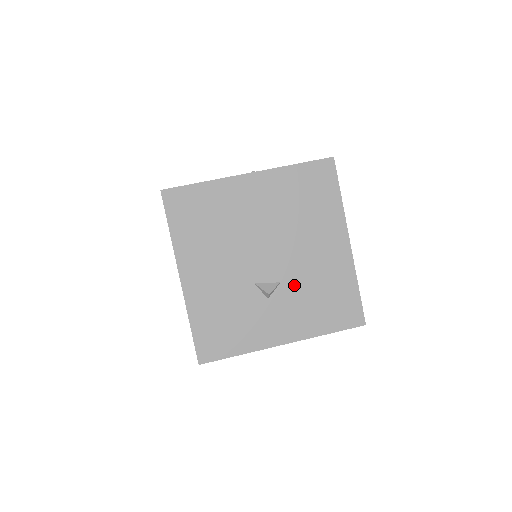
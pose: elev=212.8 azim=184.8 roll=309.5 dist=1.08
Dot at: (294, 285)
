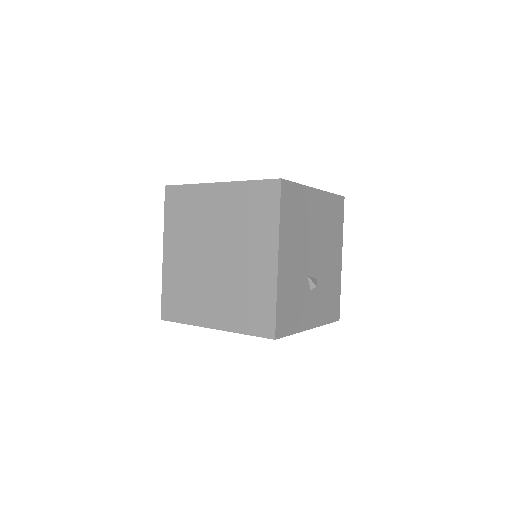
Dot at: (321, 283)
